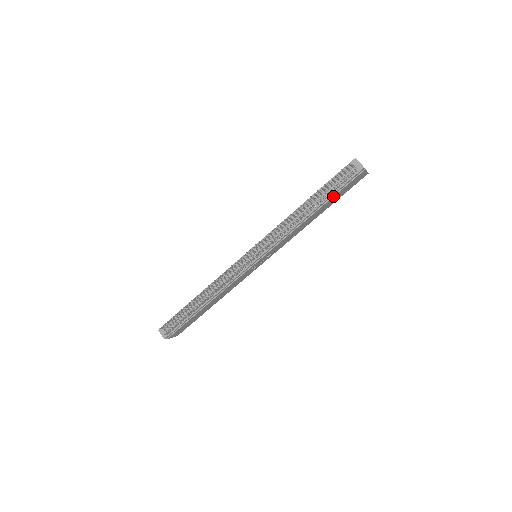
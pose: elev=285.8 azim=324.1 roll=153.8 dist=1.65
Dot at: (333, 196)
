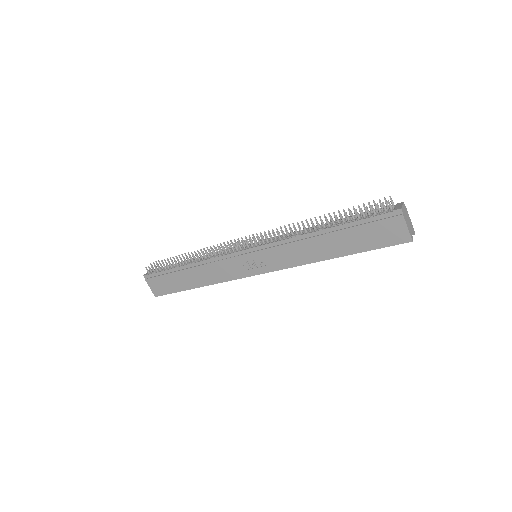
Dot at: (354, 226)
